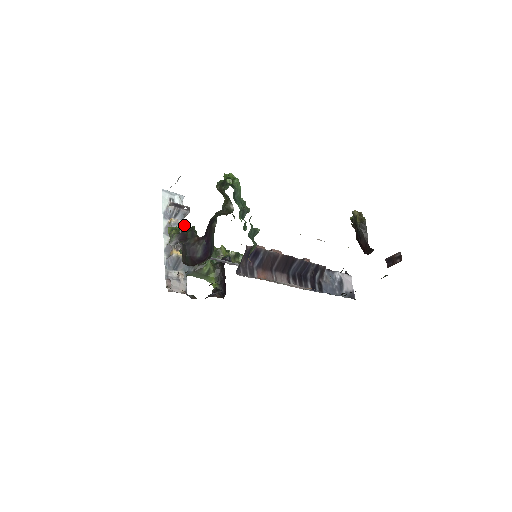
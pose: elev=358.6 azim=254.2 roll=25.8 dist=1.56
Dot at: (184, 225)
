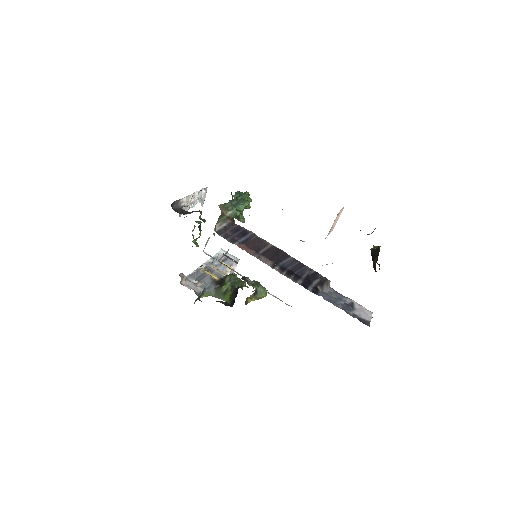
Dot at: (225, 265)
